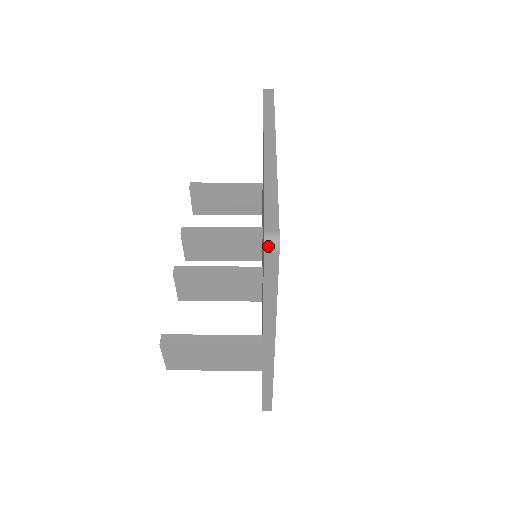
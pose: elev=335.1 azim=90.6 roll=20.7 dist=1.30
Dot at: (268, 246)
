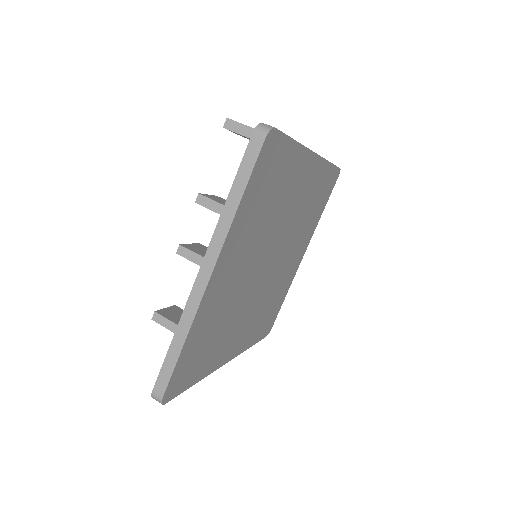
Dot at: (155, 399)
